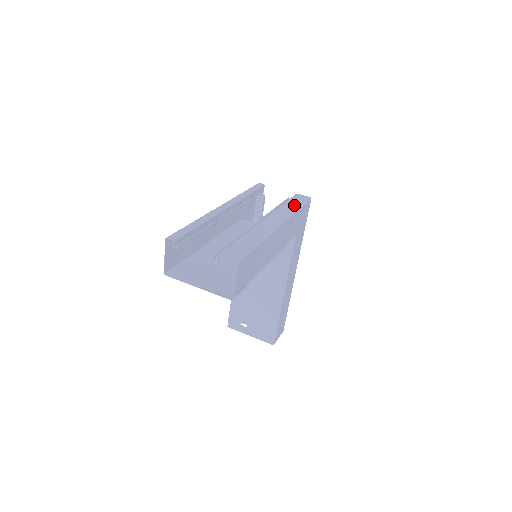
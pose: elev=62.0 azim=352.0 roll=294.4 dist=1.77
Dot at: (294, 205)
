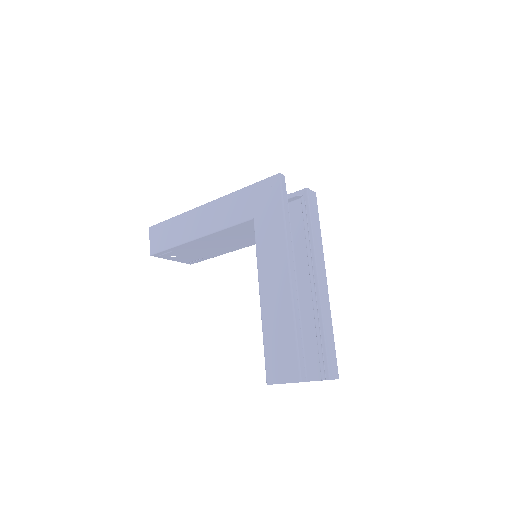
Dot at: (317, 226)
